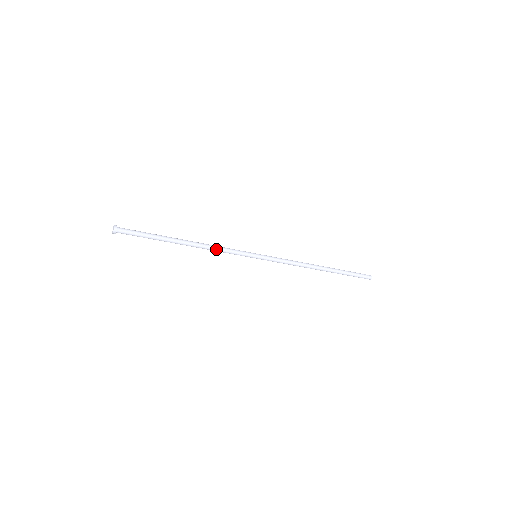
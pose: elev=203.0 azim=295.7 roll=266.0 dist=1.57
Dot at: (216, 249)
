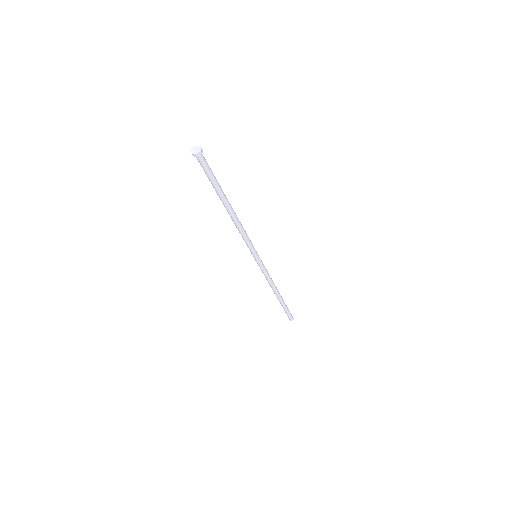
Dot at: (243, 229)
